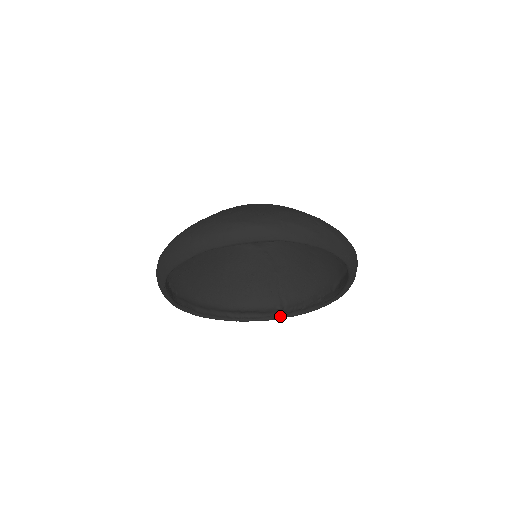
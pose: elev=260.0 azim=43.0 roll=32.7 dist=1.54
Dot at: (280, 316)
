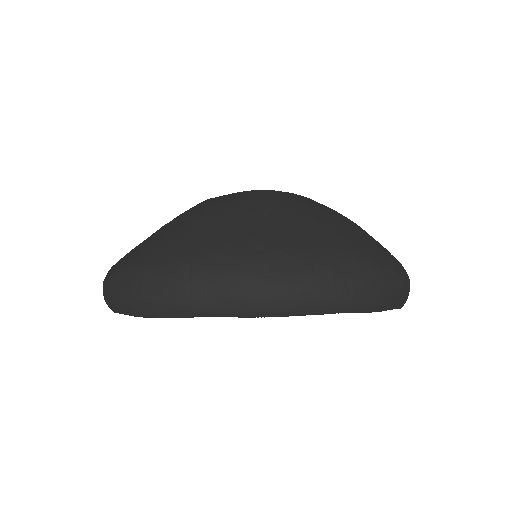
Dot at: occluded
